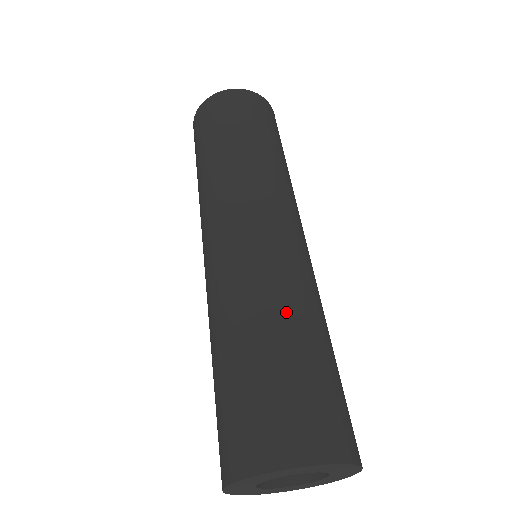
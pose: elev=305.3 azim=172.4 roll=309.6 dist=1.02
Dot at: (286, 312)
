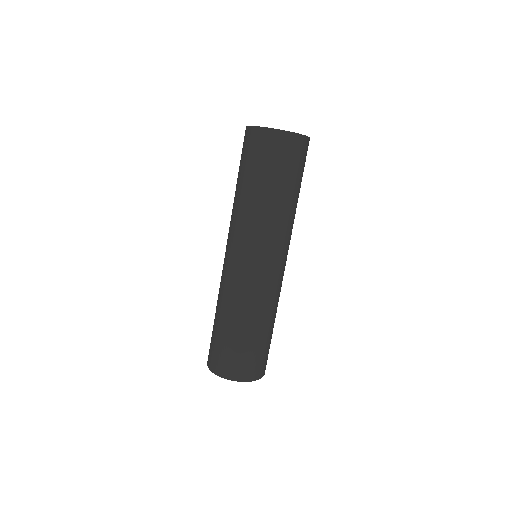
Dot at: (272, 317)
